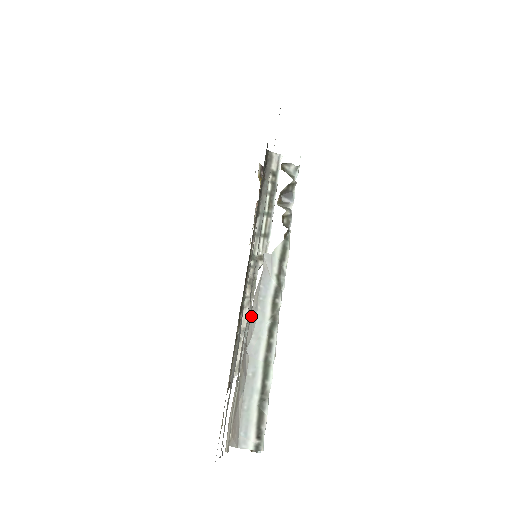
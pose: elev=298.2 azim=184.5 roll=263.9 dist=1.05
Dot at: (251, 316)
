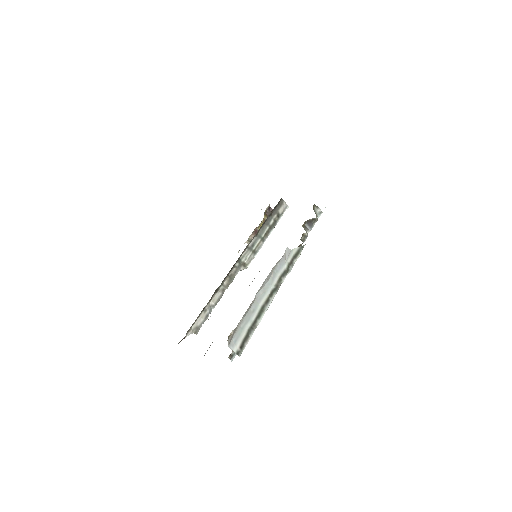
Dot at: (267, 277)
